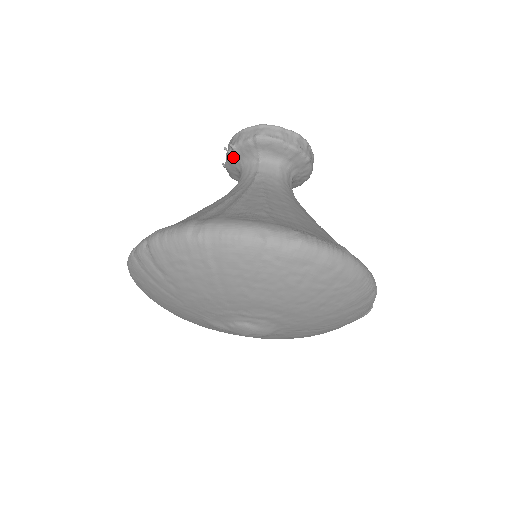
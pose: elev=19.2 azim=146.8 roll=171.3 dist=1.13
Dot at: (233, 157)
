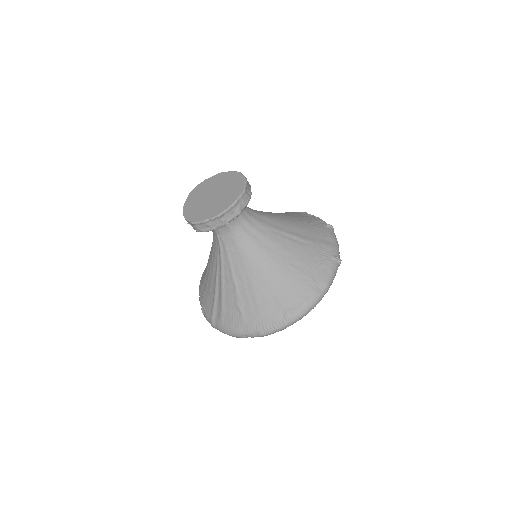
Dot at: occluded
